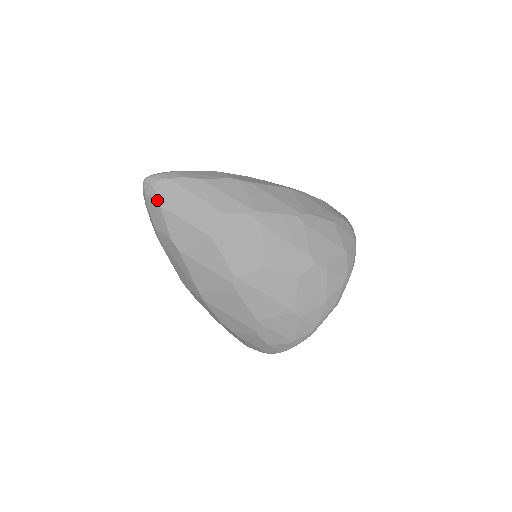
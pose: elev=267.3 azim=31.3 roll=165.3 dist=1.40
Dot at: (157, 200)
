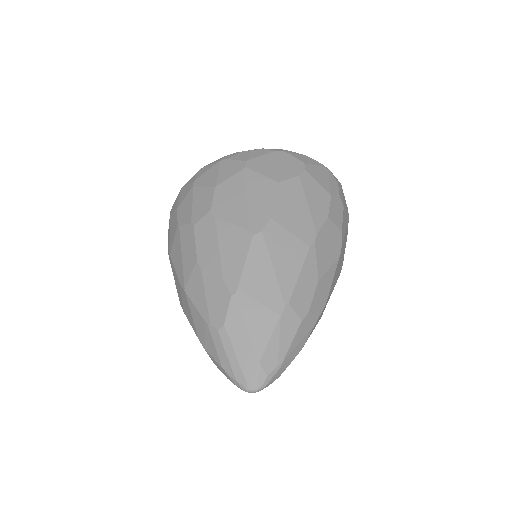
Dot at: occluded
